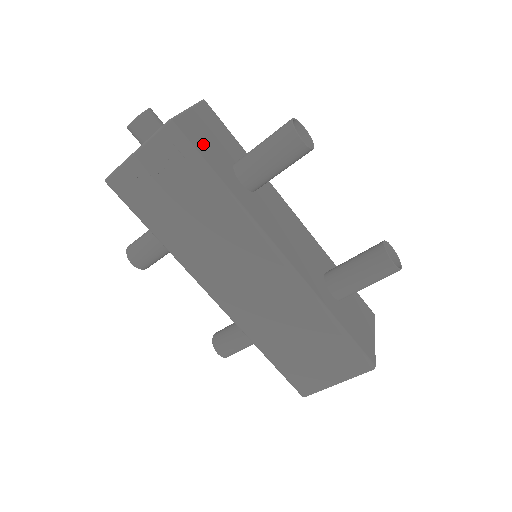
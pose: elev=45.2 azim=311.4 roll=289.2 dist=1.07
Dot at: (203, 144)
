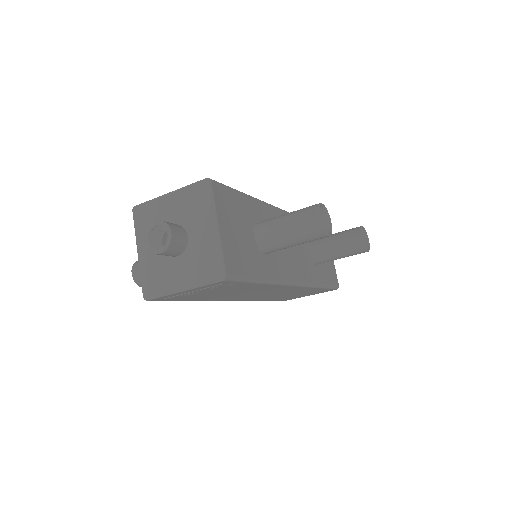
Dot at: (242, 259)
